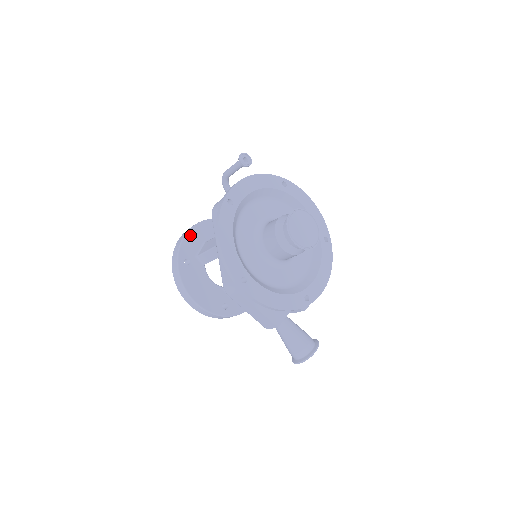
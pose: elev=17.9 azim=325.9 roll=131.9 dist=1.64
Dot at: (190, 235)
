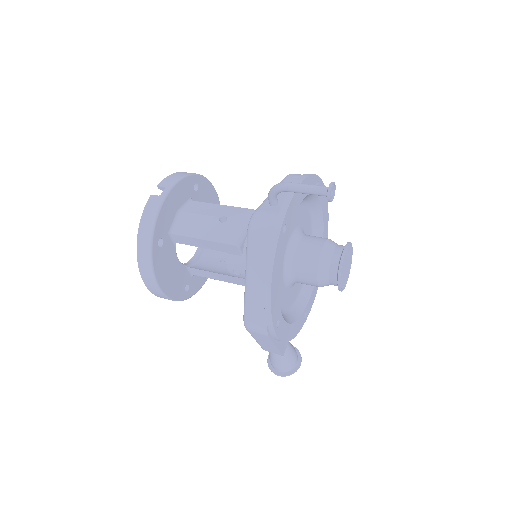
Dot at: (166, 204)
